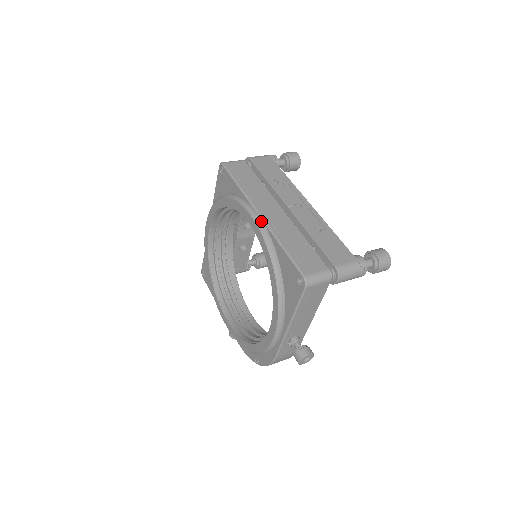
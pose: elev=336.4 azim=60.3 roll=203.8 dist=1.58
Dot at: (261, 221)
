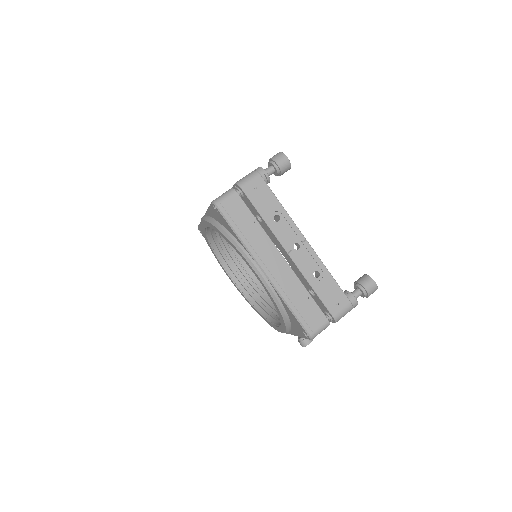
Dot at: (266, 280)
